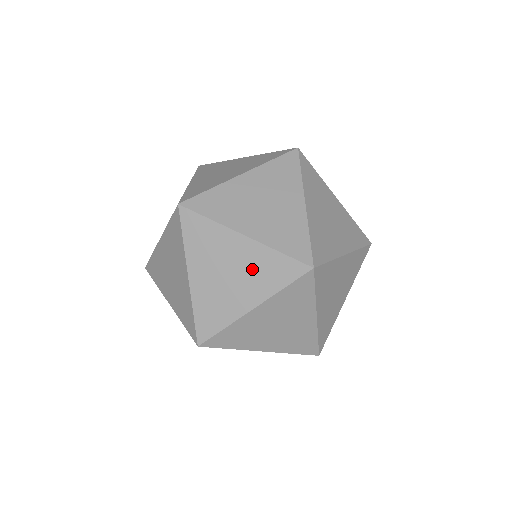
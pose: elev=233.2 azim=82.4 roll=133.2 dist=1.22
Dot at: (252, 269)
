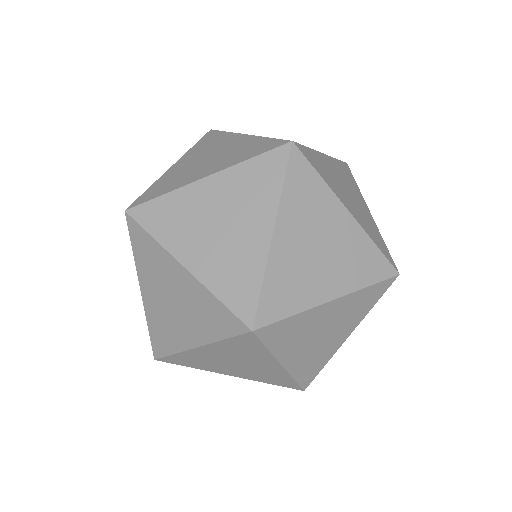
Dot at: occluded
